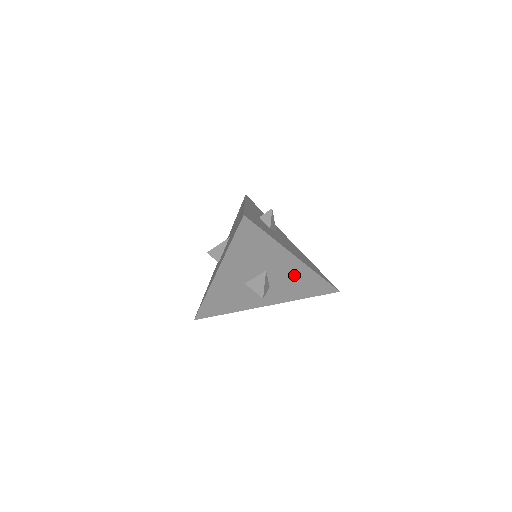
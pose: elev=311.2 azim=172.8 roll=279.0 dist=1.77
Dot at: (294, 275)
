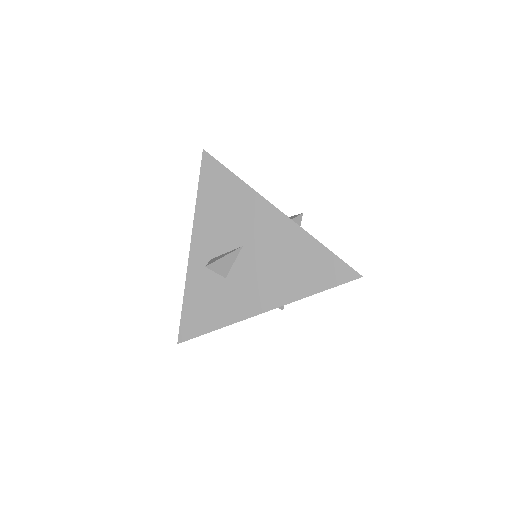
Dot at: occluded
